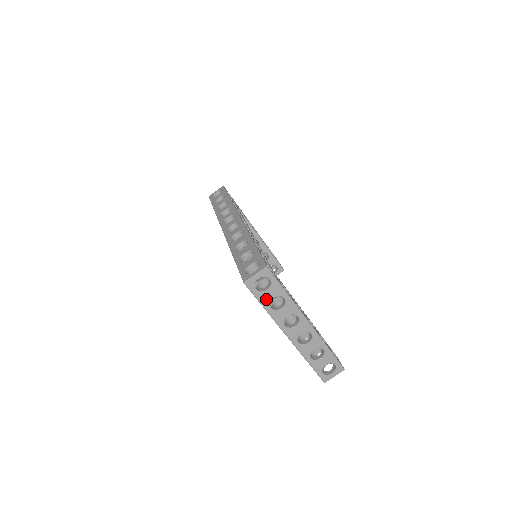
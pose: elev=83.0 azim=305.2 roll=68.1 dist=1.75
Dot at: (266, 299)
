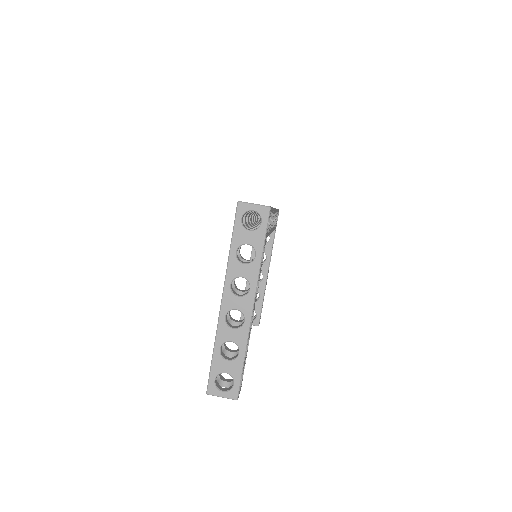
Dot at: (241, 238)
